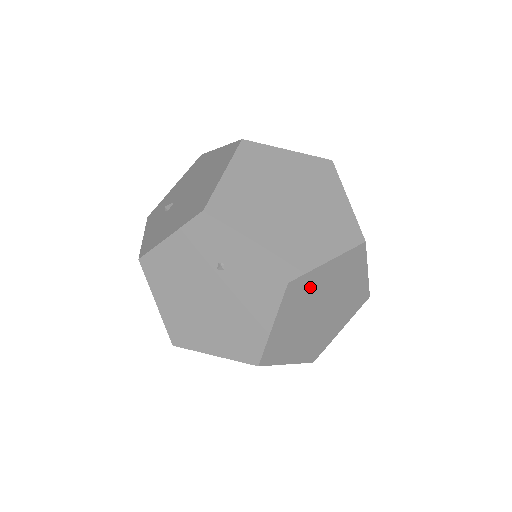
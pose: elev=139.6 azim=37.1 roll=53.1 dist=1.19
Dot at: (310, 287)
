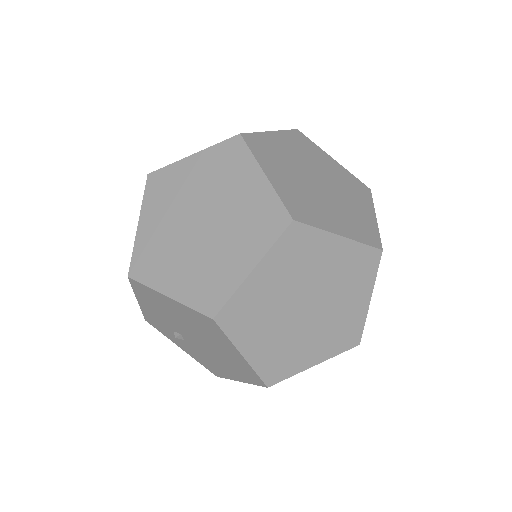
Dot at: occluded
